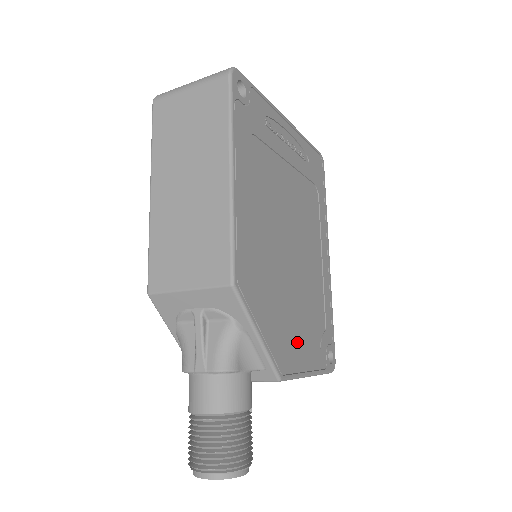
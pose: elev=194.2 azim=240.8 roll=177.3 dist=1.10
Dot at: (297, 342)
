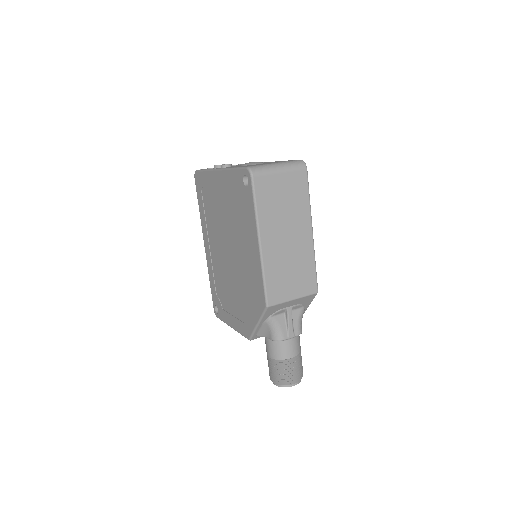
Dot at: occluded
